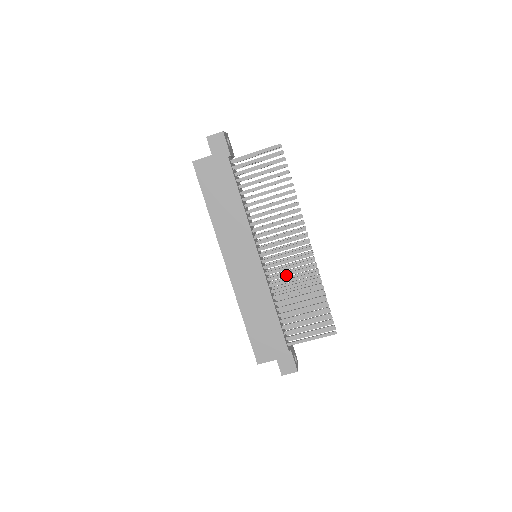
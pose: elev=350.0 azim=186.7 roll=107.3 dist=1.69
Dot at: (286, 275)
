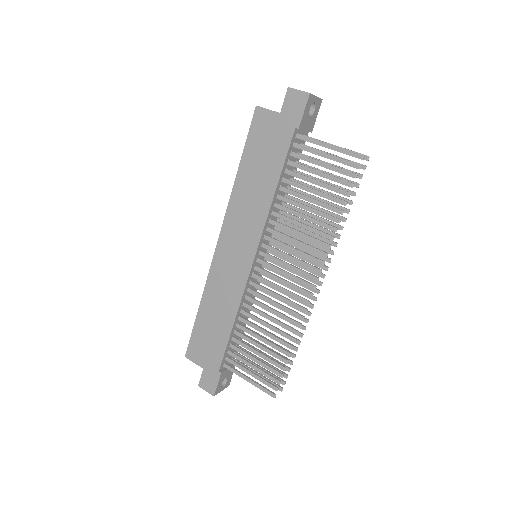
Dot at: (268, 300)
